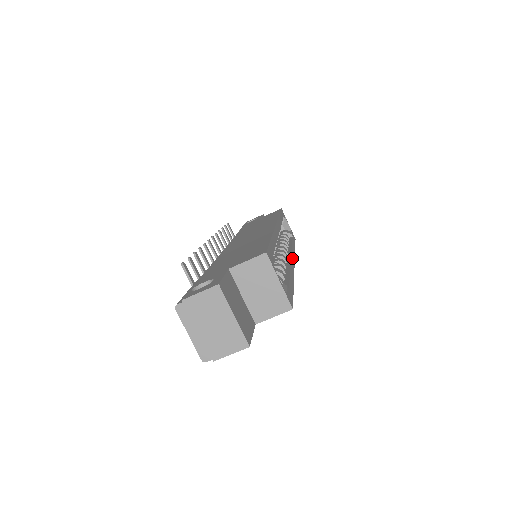
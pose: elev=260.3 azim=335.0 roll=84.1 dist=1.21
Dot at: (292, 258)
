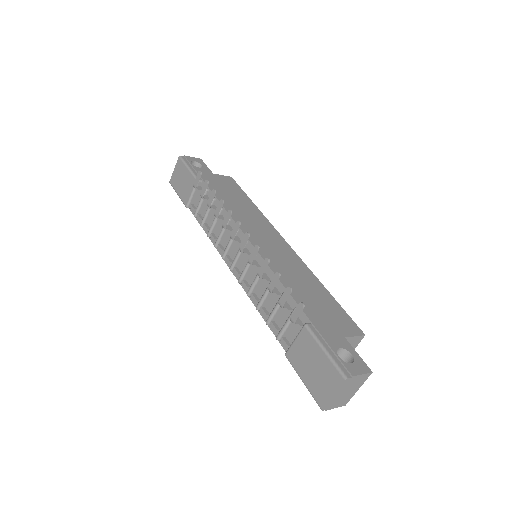
Dot at: occluded
